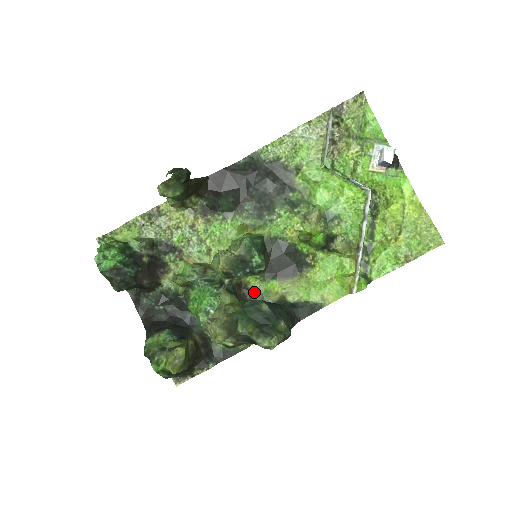
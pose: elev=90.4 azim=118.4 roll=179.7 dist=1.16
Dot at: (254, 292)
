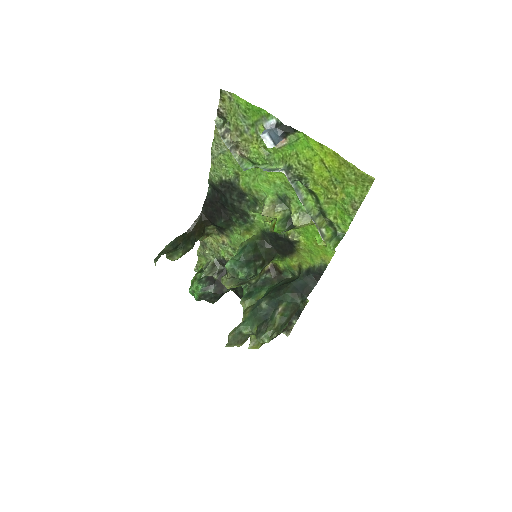
Dot at: (283, 270)
